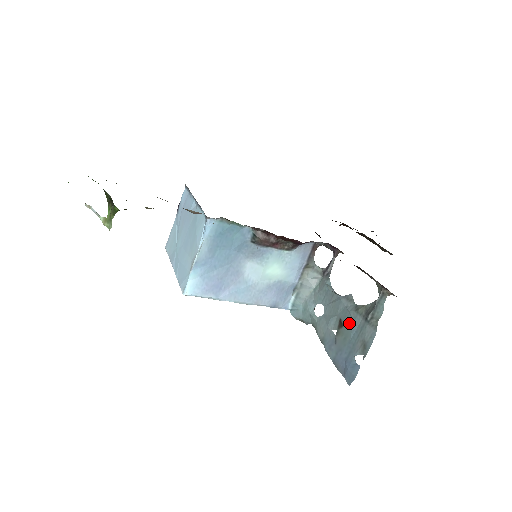
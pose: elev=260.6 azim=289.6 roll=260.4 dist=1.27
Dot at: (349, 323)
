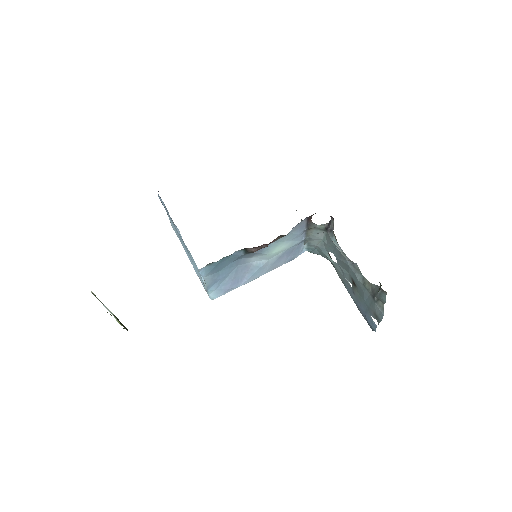
Dot at: (360, 289)
